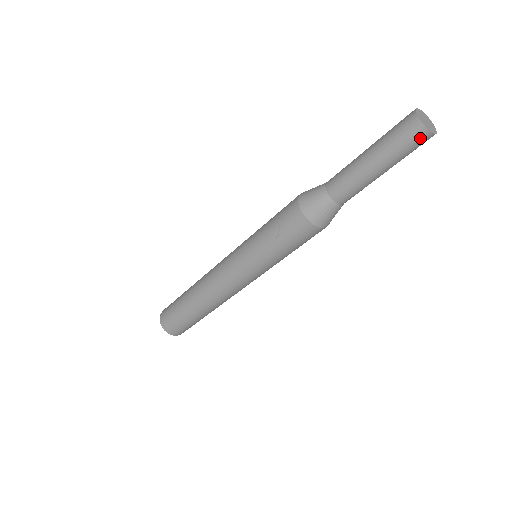
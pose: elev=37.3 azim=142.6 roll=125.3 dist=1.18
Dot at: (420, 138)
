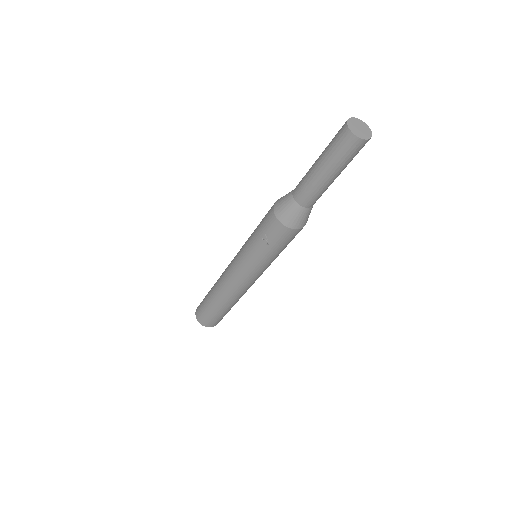
Dot at: (358, 146)
